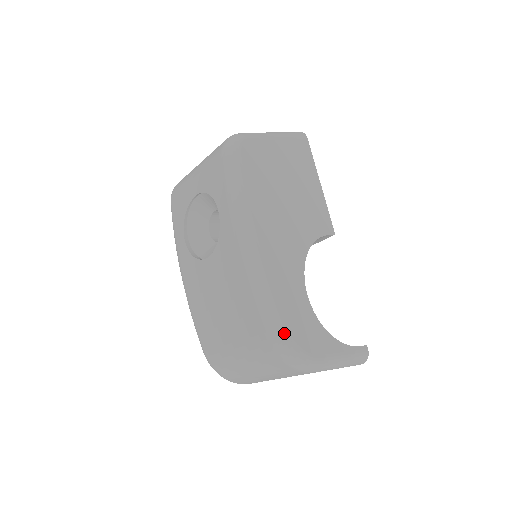
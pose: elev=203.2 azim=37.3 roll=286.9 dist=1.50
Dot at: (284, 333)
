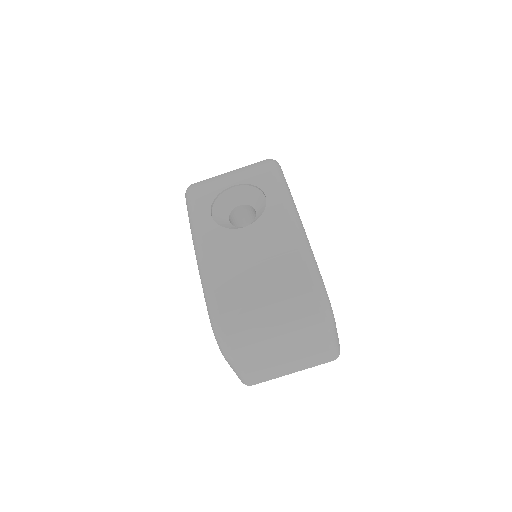
Dot at: (324, 285)
